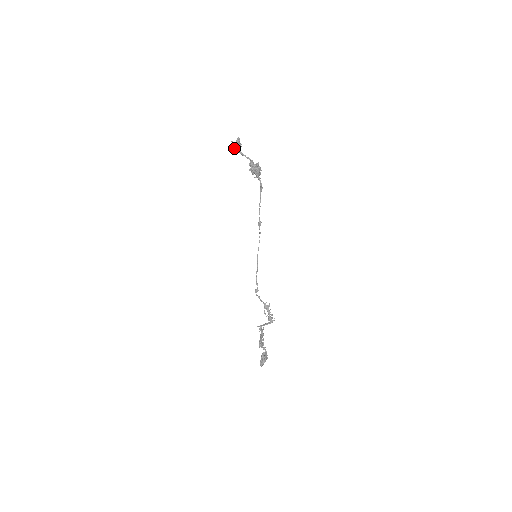
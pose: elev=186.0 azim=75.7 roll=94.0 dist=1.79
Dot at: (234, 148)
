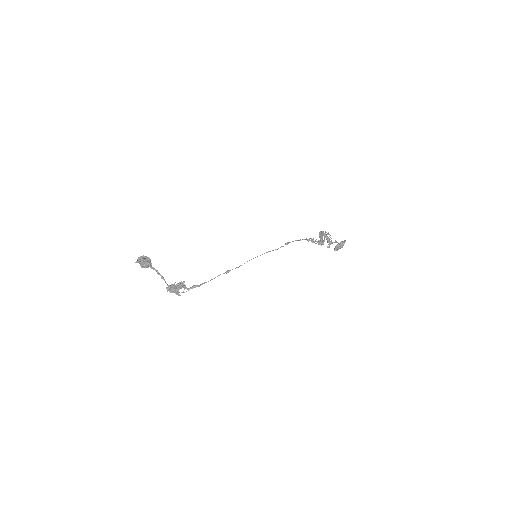
Dot at: occluded
